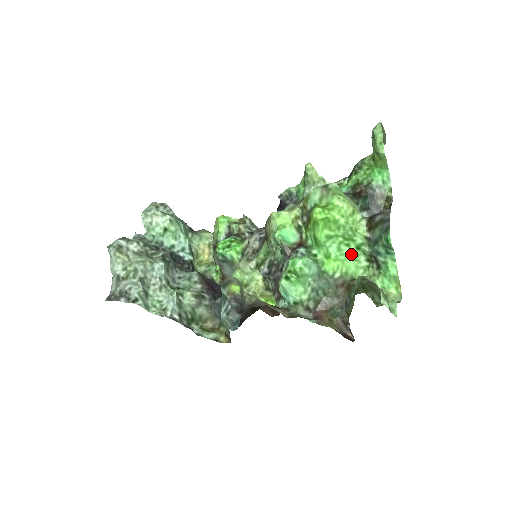
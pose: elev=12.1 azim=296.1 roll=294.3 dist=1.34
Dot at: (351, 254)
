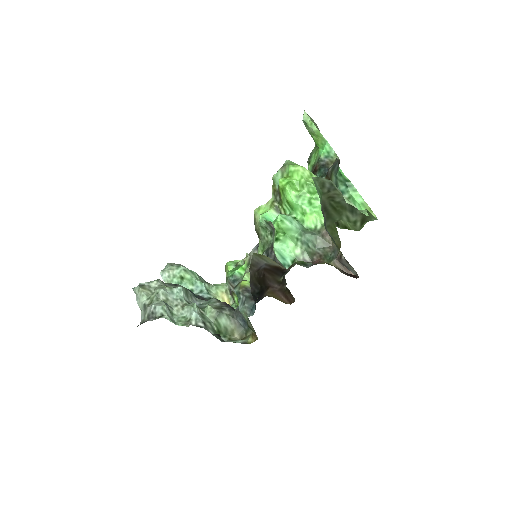
Dot at: occluded
